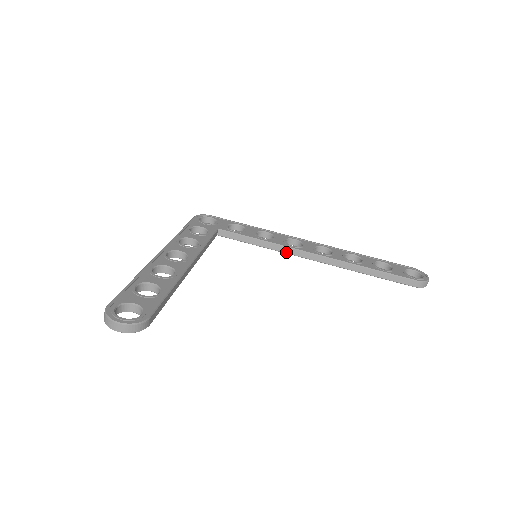
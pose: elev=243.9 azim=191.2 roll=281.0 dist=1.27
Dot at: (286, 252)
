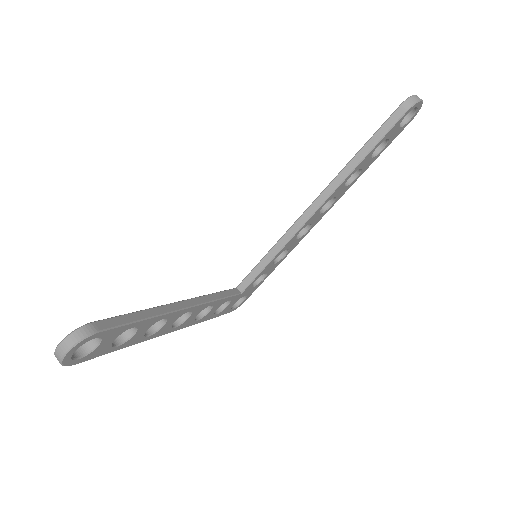
Dot at: (292, 235)
